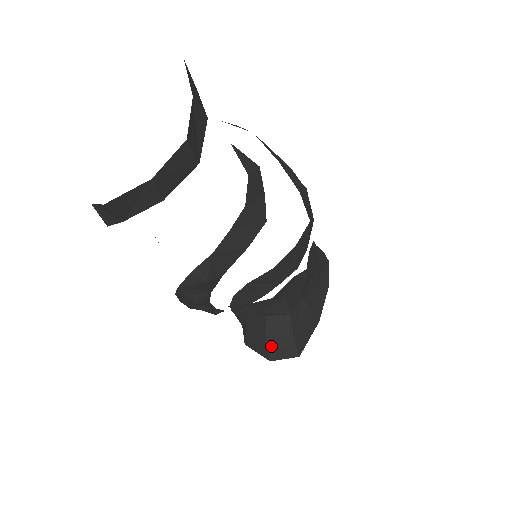
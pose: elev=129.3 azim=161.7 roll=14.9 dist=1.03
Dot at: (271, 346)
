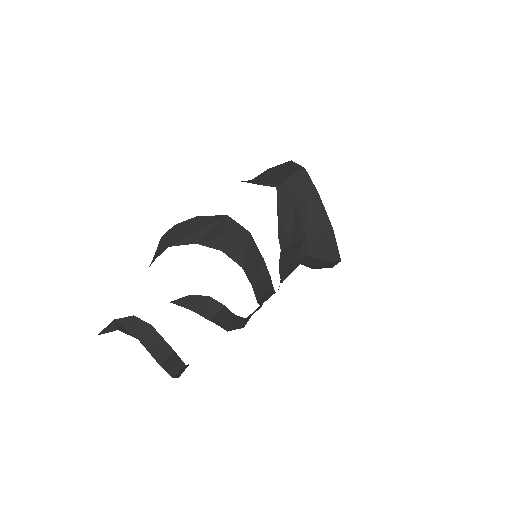
Dot at: (321, 268)
